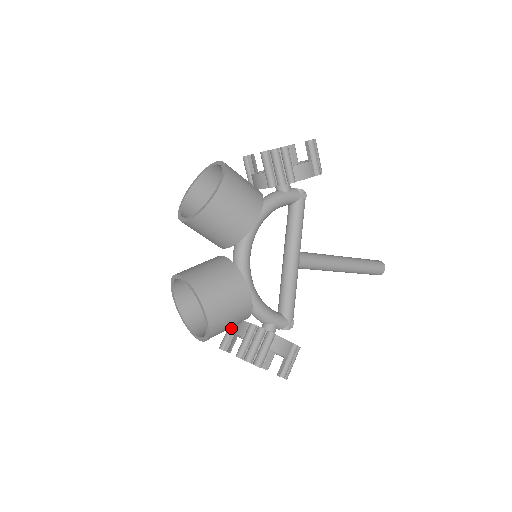
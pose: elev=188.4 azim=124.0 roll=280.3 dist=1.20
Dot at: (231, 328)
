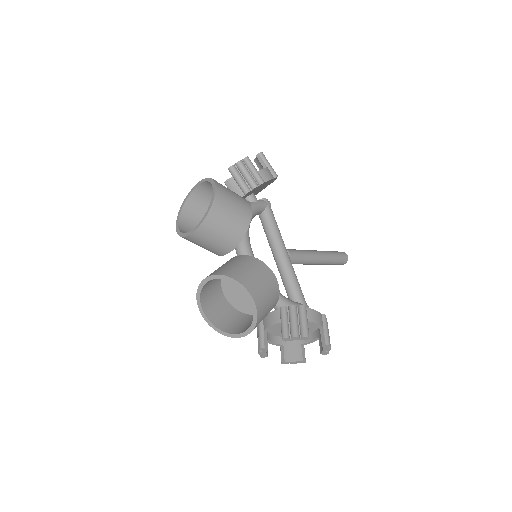
Dot at: (262, 327)
